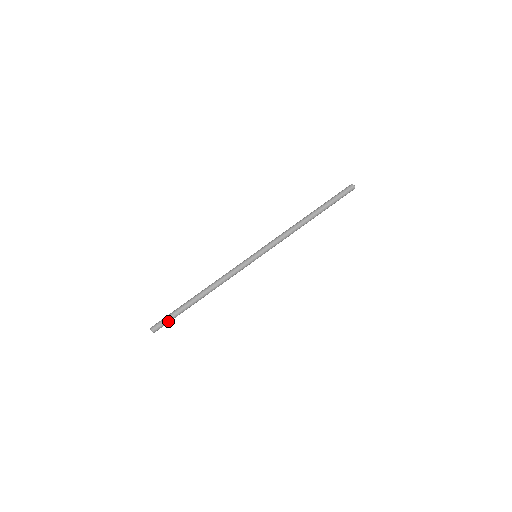
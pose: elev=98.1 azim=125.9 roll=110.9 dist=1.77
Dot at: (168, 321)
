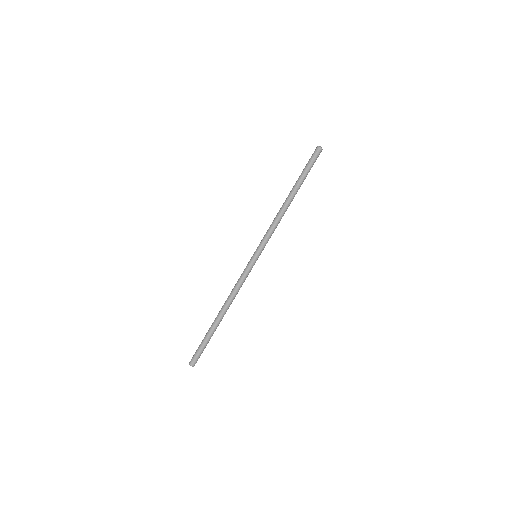
Dot at: (200, 350)
